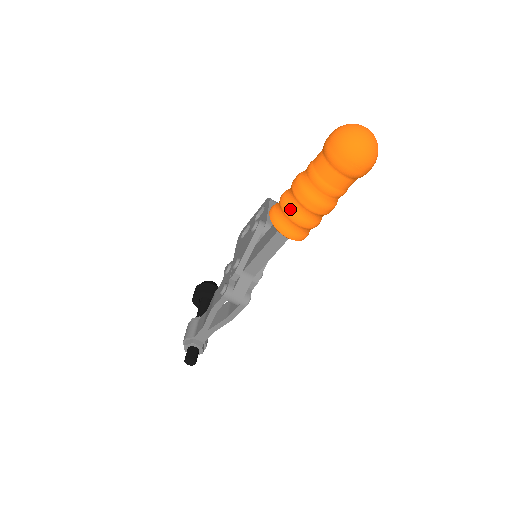
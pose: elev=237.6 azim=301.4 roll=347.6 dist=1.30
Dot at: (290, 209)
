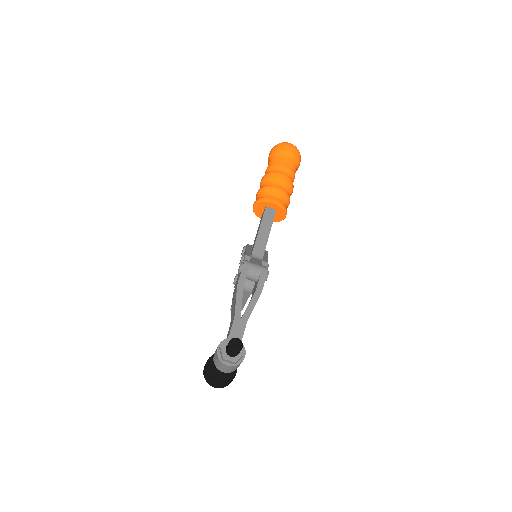
Dot at: (266, 186)
